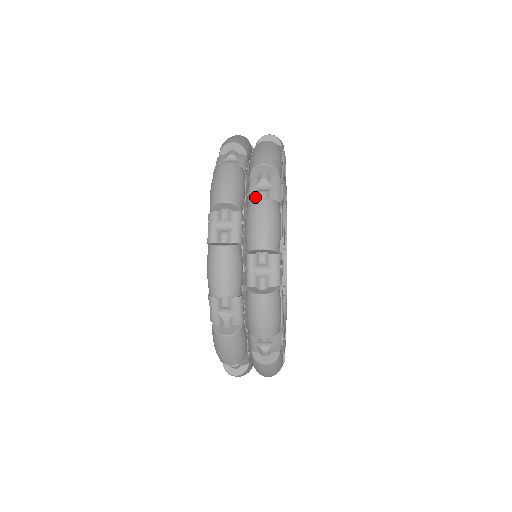
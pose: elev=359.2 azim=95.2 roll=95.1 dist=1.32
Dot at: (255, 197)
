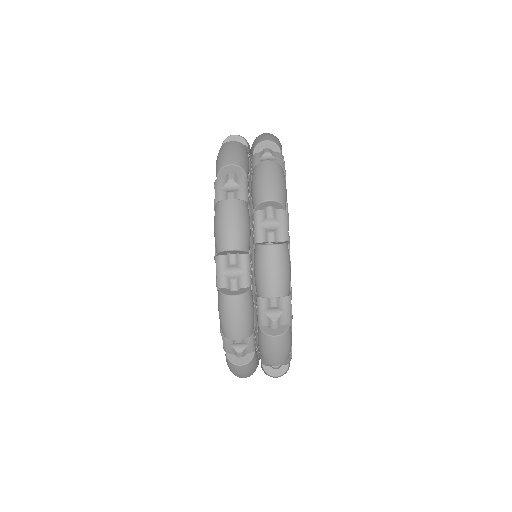
Dot at: occluded
